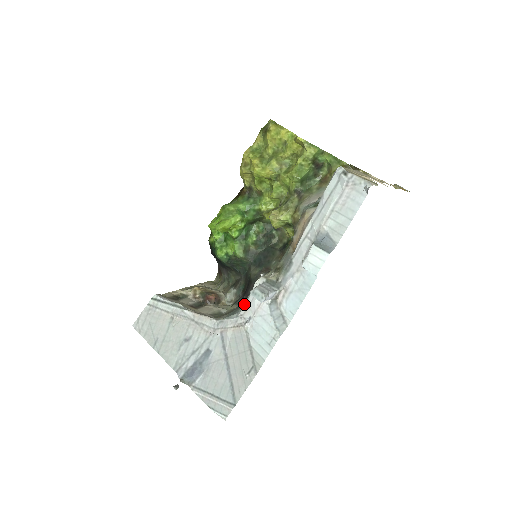
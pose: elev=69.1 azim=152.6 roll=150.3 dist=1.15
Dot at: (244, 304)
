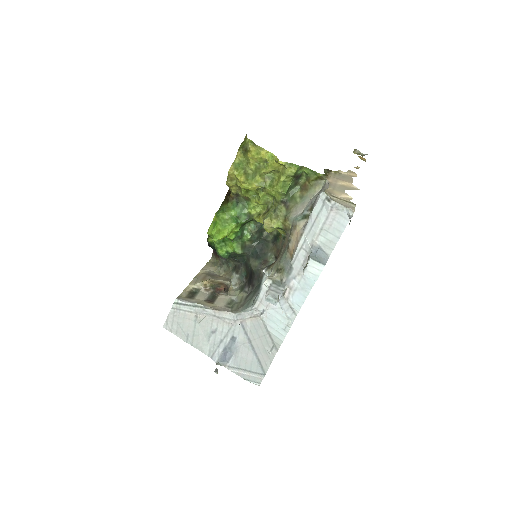
Dot at: (256, 299)
